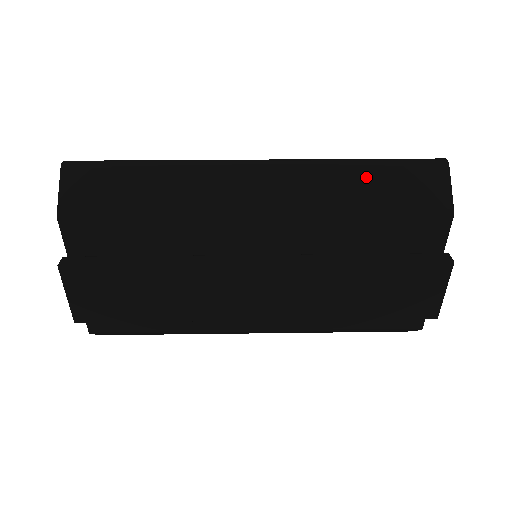
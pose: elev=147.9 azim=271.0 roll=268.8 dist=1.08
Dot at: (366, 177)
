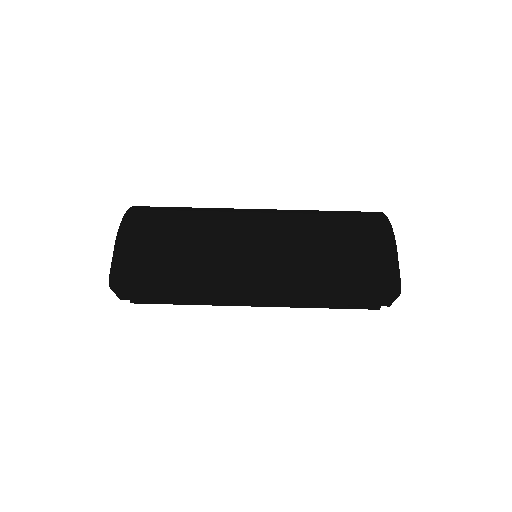
Dot at: (335, 297)
